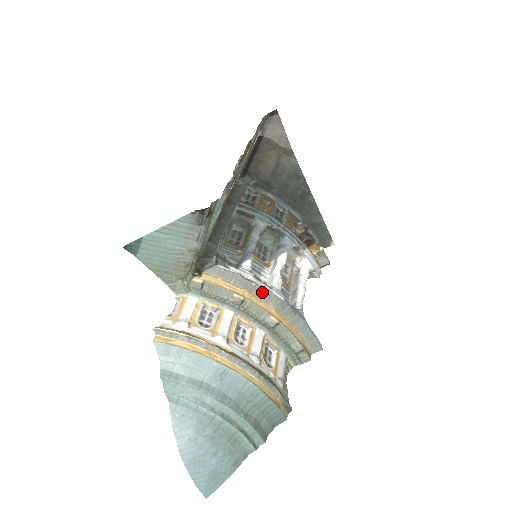
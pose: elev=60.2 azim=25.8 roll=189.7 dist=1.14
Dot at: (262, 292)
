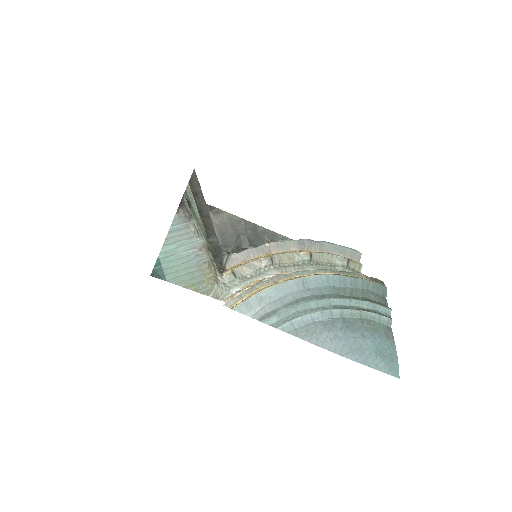
Dot at: (278, 245)
